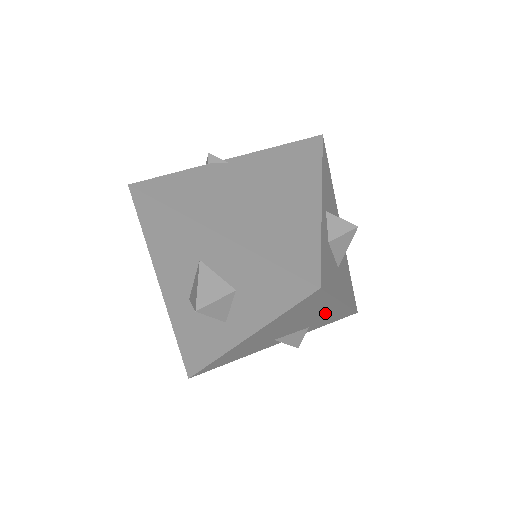
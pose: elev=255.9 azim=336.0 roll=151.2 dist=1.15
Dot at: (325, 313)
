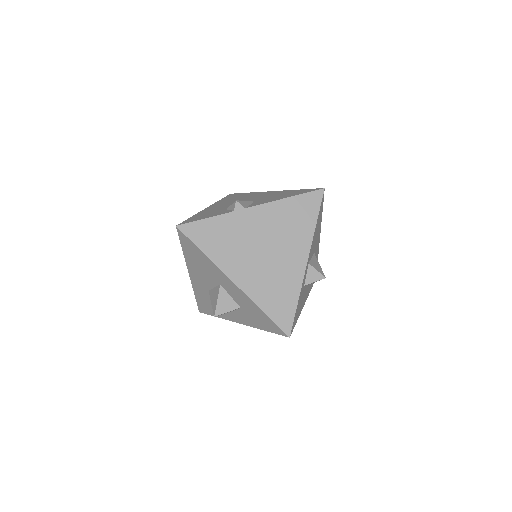
Dot at: occluded
